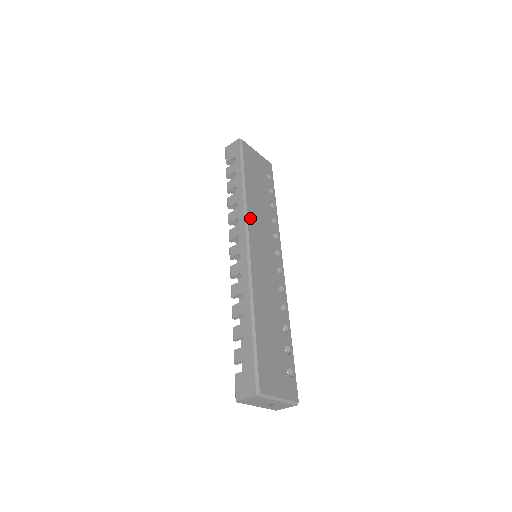
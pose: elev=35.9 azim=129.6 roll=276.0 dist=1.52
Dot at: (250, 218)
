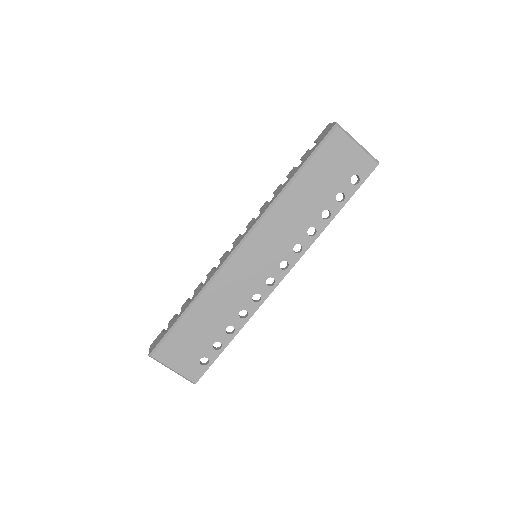
Dot at: (266, 220)
